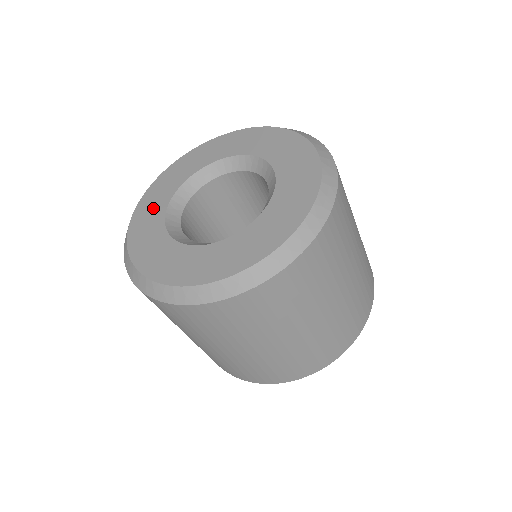
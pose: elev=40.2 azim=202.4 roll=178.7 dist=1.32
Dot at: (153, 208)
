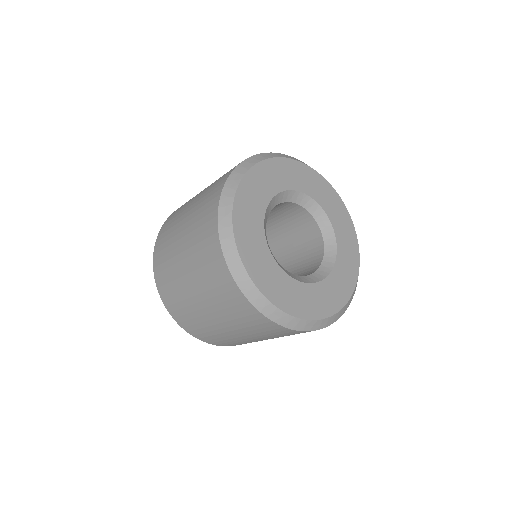
Dot at: (273, 179)
